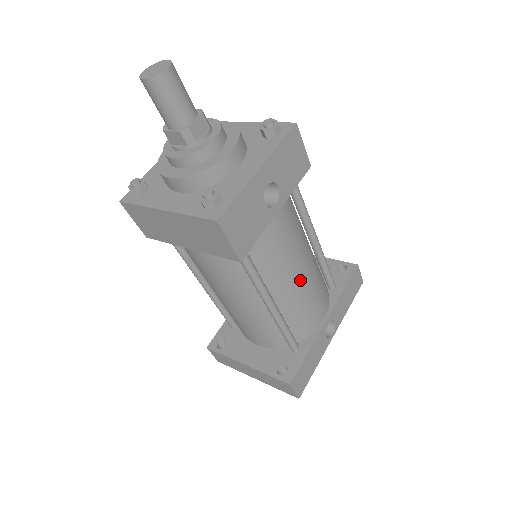
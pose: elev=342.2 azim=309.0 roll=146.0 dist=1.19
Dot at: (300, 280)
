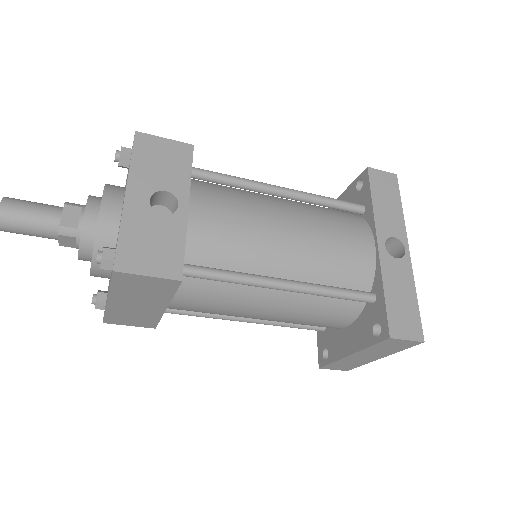
Dot at: (293, 238)
